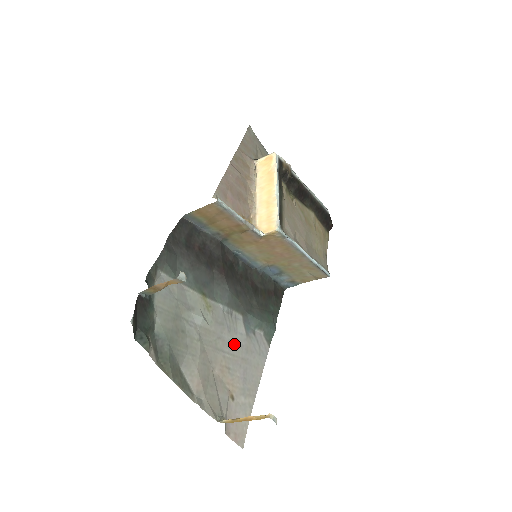
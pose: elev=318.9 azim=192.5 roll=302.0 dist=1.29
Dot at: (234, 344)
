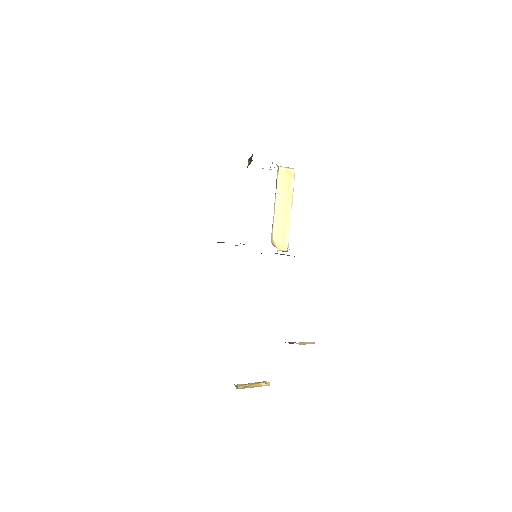
Dot at: occluded
